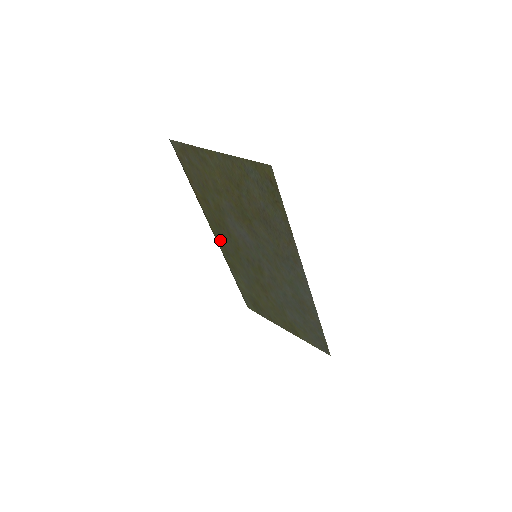
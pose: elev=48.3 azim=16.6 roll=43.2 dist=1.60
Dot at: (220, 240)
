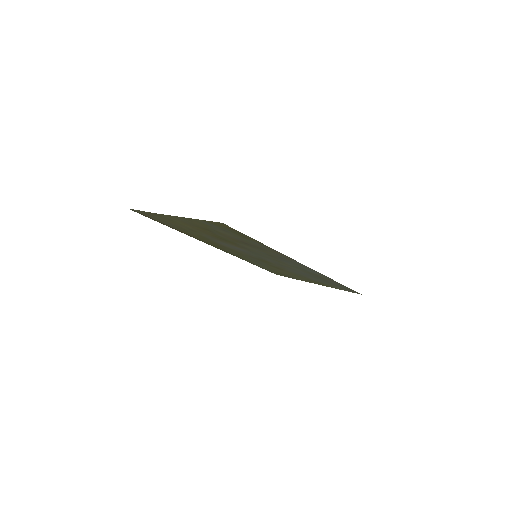
Dot at: (220, 248)
